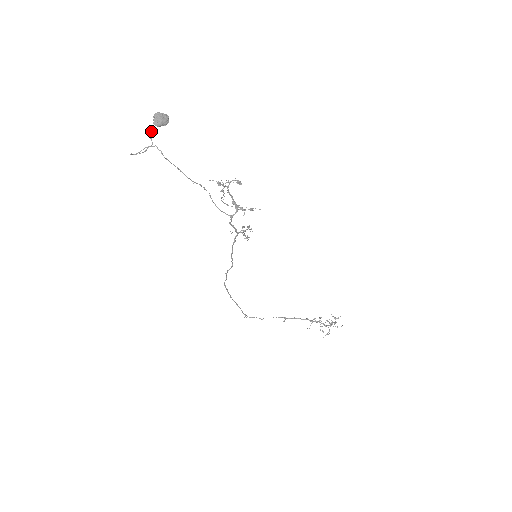
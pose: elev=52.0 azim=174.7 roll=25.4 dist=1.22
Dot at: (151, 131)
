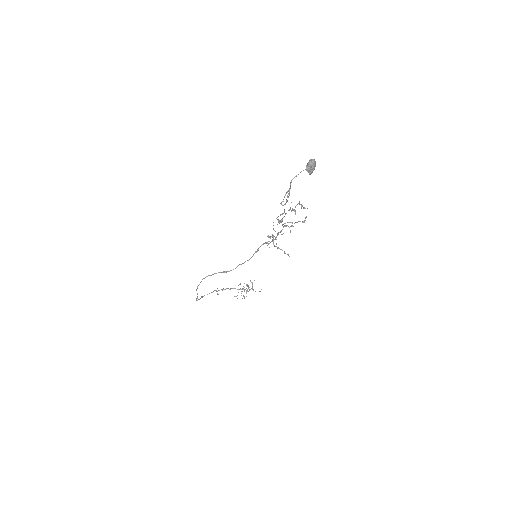
Dot at: (296, 176)
